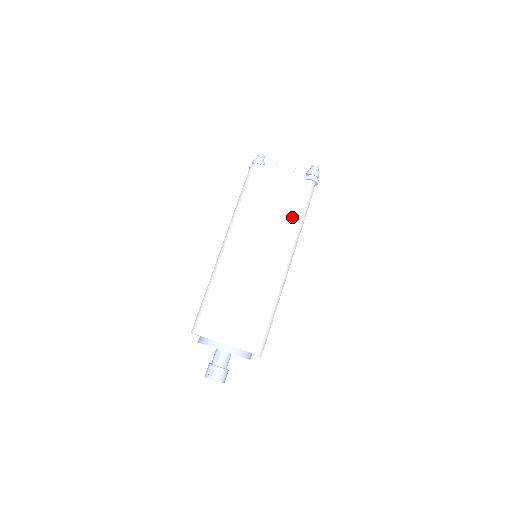
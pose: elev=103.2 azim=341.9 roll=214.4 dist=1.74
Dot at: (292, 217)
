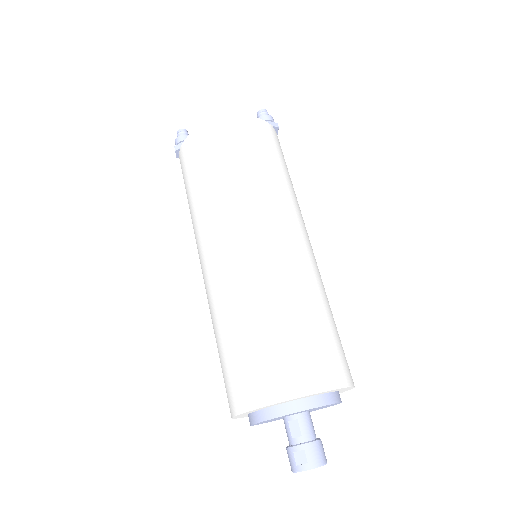
Dot at: (281, 174)
